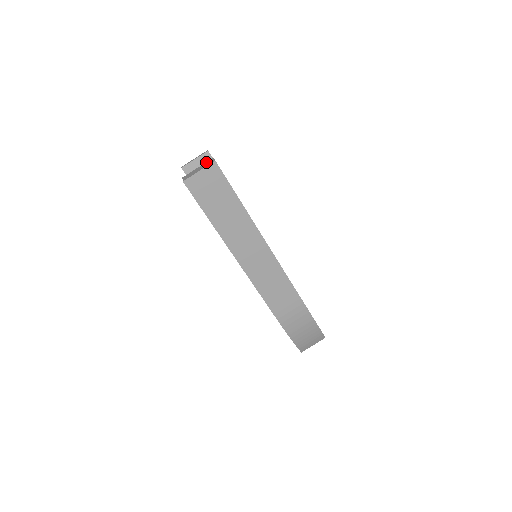
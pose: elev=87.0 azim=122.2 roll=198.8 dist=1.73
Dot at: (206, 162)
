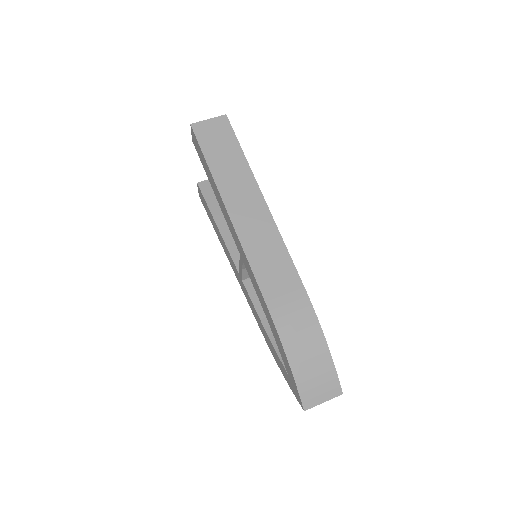
Dot at: occluded
